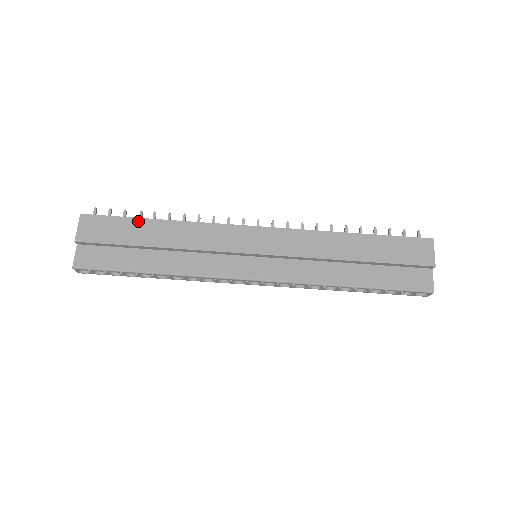
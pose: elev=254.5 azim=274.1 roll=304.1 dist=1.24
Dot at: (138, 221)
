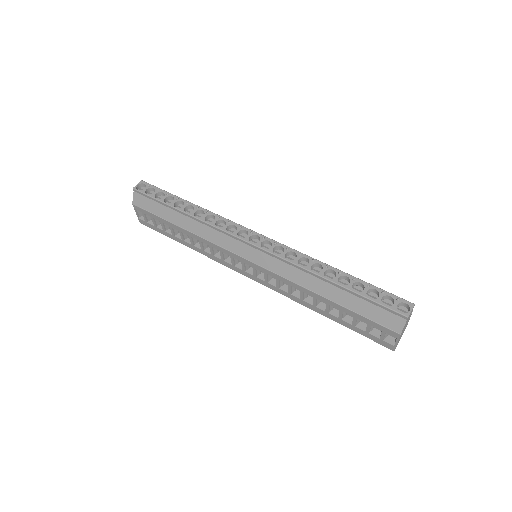
Dot at: occluded
